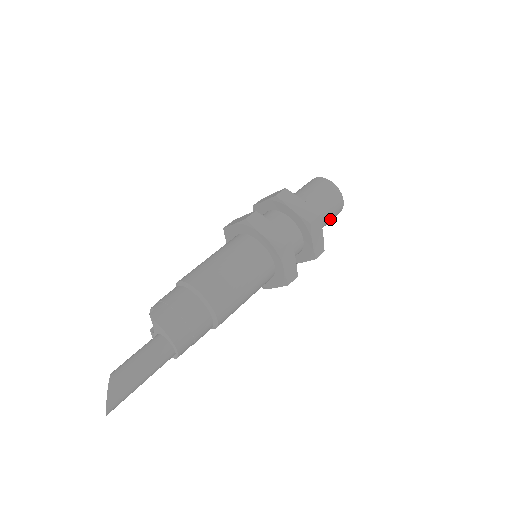
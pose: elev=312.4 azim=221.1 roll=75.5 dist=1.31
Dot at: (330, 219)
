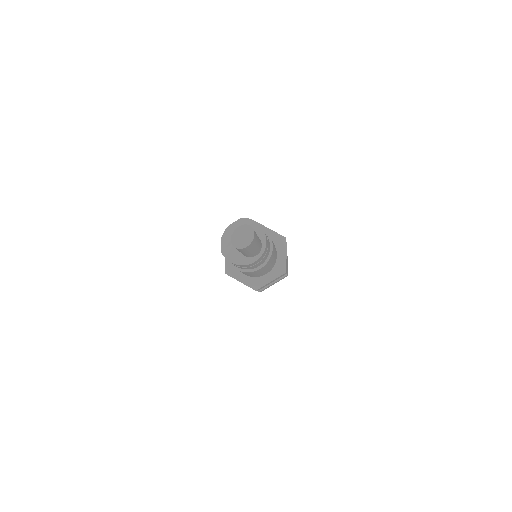
Dot at: occluded
